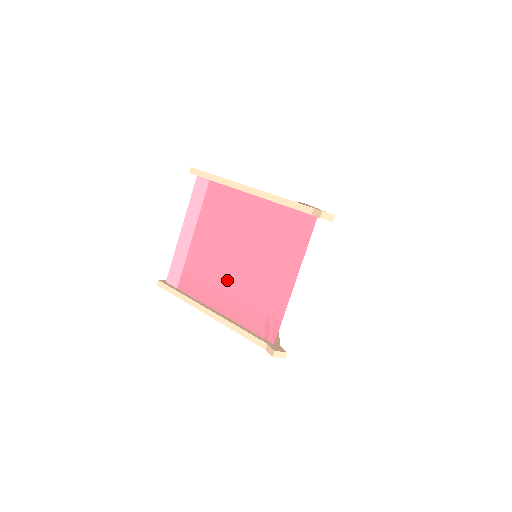
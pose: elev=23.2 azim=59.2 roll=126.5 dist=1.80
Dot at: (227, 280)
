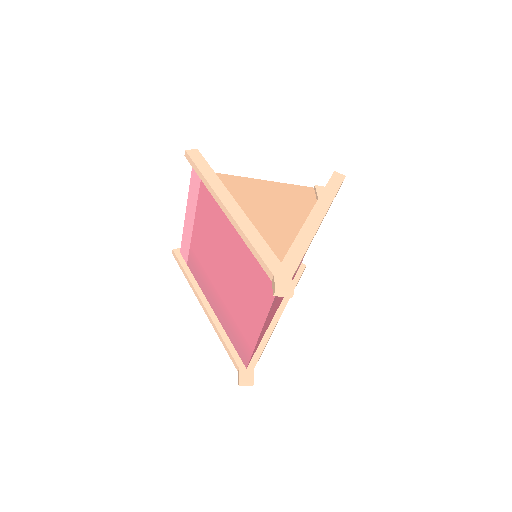
Dot at: (217, 286)
